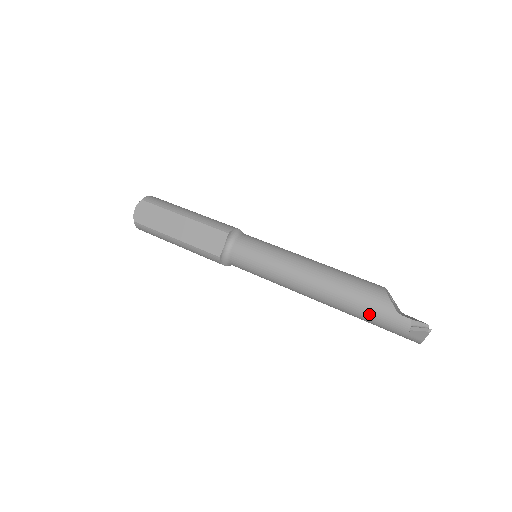
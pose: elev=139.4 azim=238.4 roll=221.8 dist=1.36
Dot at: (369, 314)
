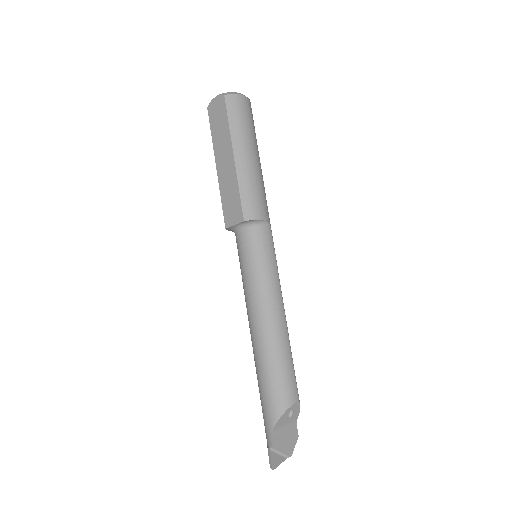
Dot at: (261, 403)
